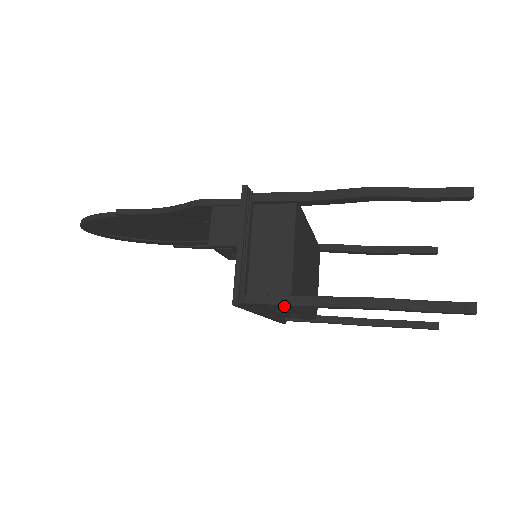
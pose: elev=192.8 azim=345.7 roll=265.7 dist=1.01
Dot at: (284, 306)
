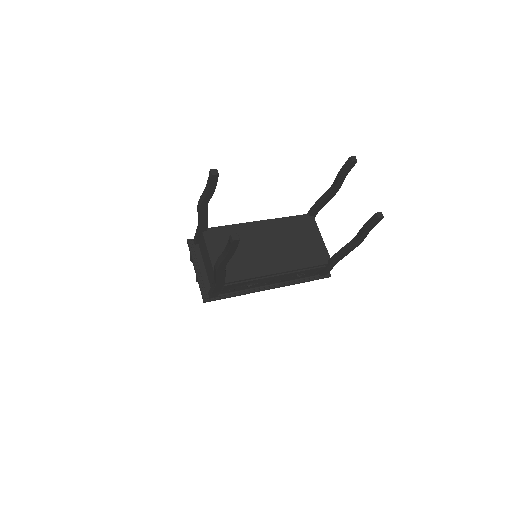
Dot at: (220, 288)
